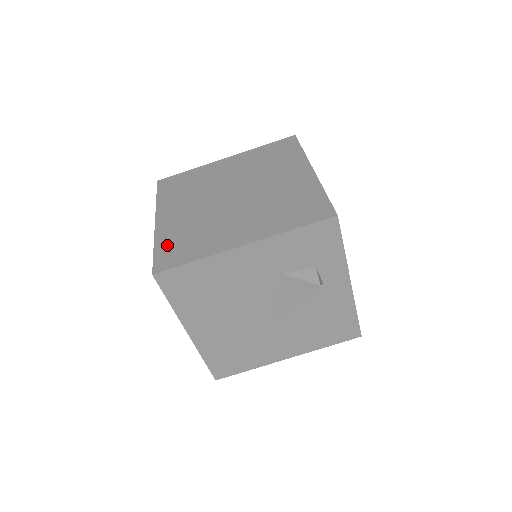
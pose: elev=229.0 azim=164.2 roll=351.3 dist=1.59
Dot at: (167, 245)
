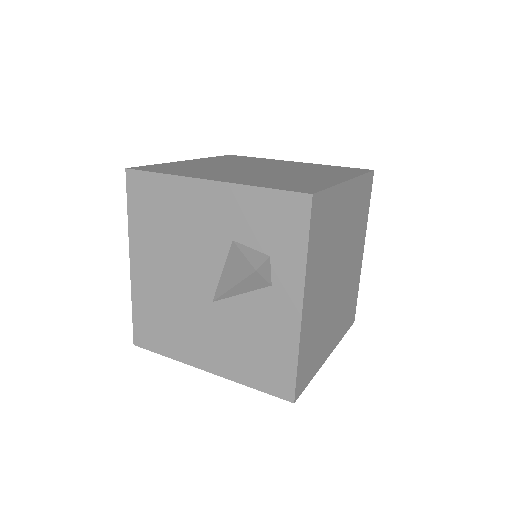
Dot at: (166, 166)
